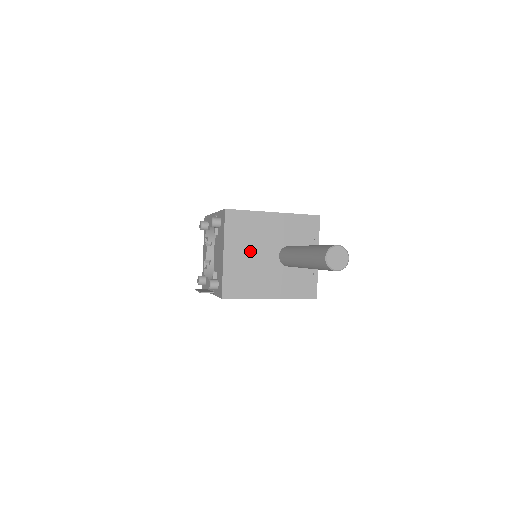
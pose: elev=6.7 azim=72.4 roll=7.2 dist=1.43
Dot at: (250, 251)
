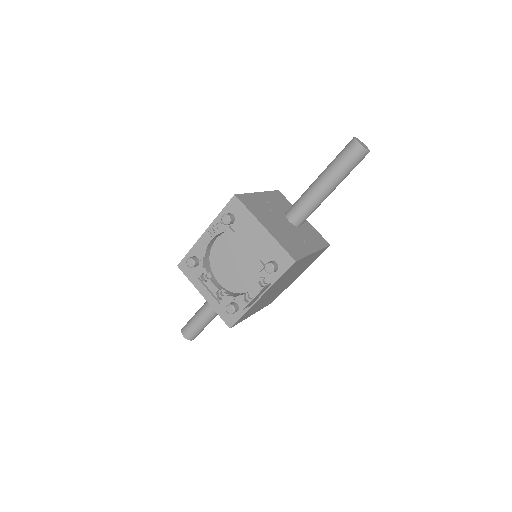
Dot at: (274, 222)
